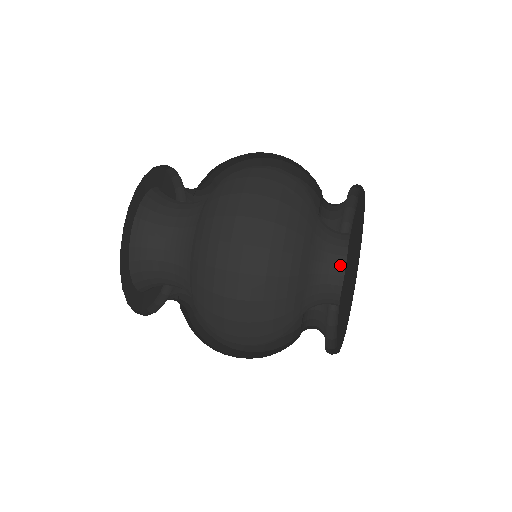
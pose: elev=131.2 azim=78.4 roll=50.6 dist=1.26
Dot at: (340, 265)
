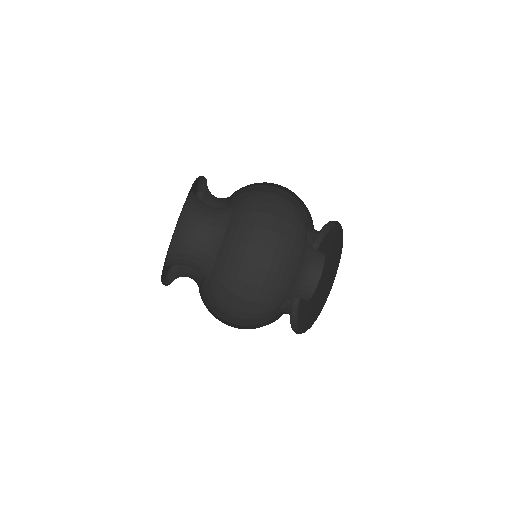
Dot at: (313, 287)
